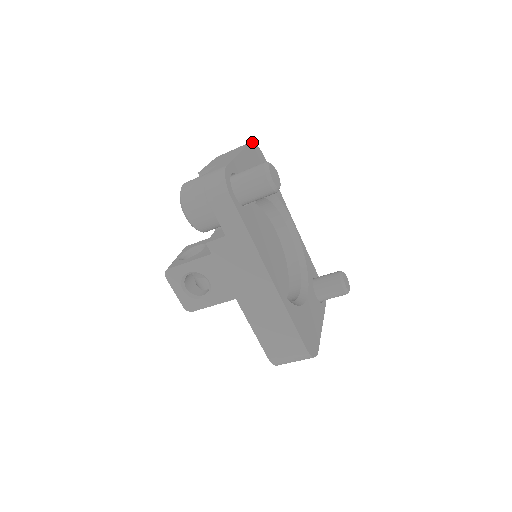
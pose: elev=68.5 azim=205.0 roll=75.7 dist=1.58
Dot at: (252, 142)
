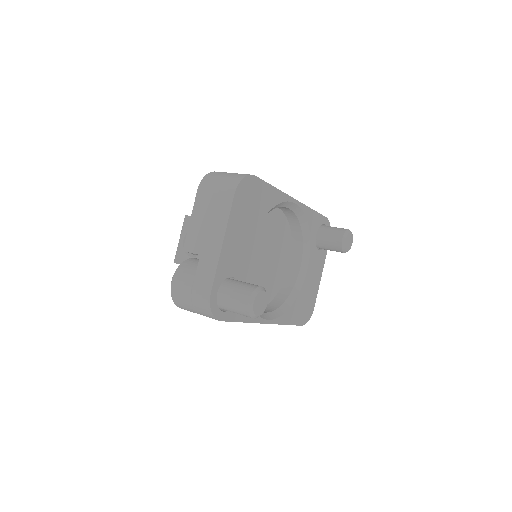
Dot at: (237, 187)
